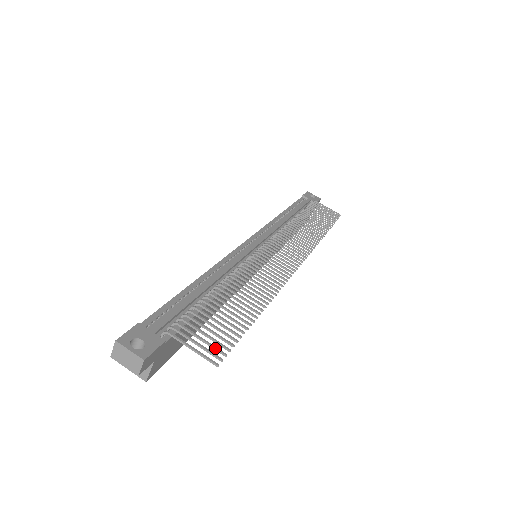
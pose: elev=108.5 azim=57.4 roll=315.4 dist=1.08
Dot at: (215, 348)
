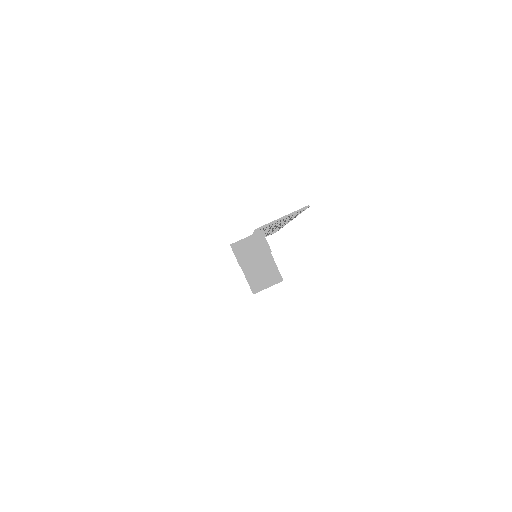
Dot at: occluded
